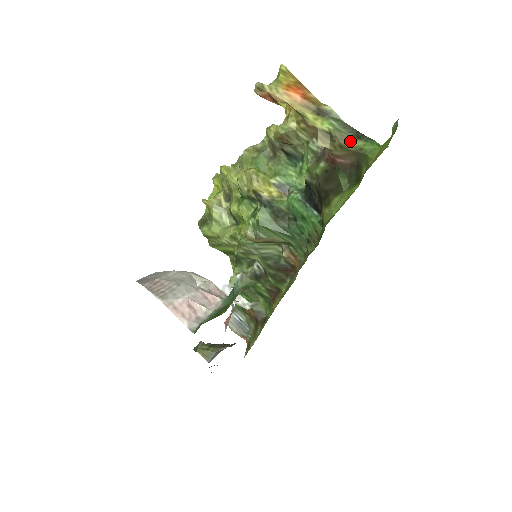
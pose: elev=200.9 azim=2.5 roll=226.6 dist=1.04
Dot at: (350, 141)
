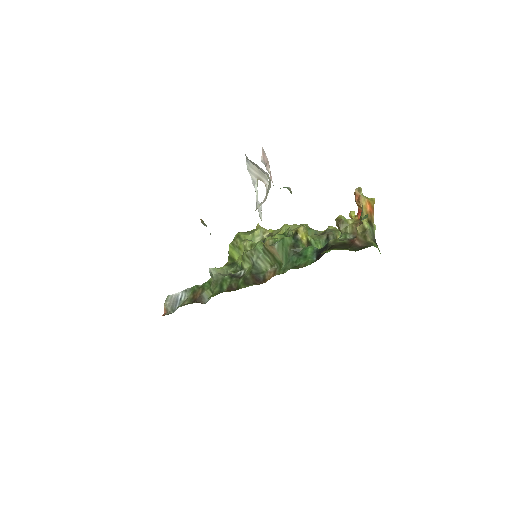
Dot at: (370, 239)
